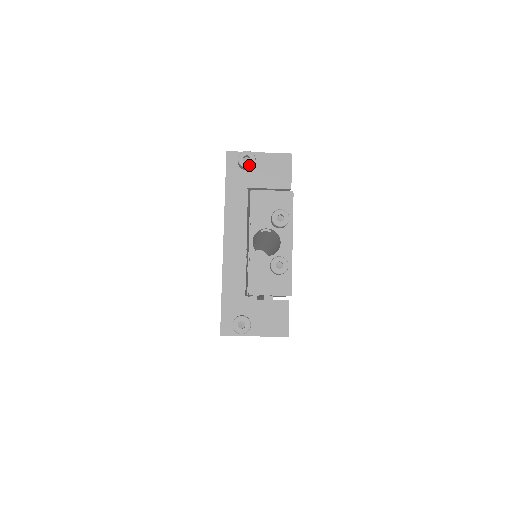
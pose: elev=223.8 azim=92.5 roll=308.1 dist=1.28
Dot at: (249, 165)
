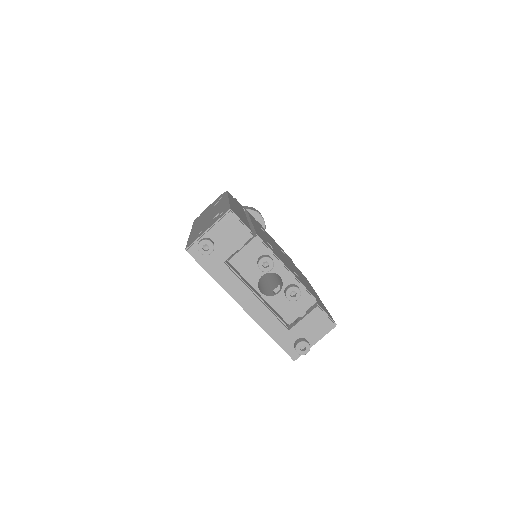
Dot at: (211, 250)
